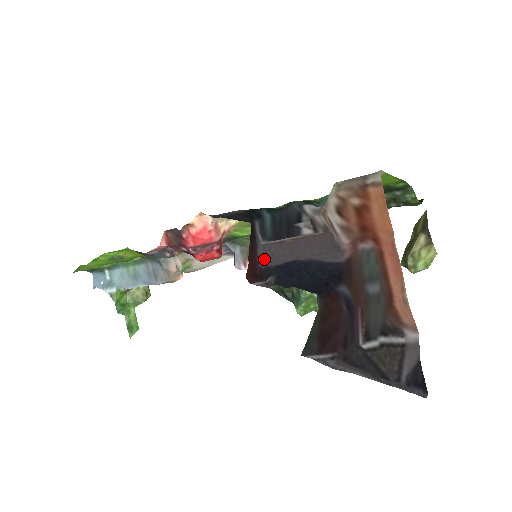
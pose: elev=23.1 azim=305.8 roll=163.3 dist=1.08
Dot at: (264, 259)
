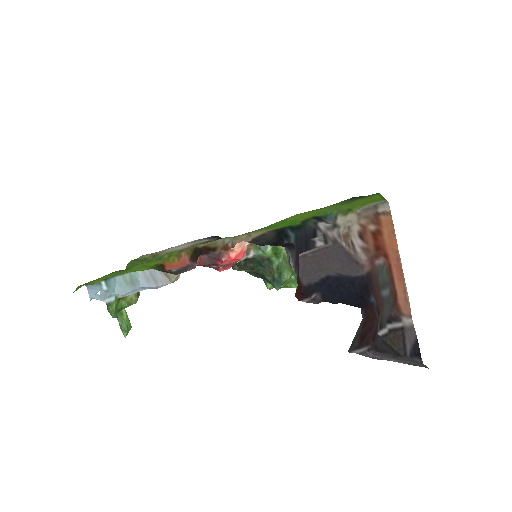
Dot at: (302, 277)
